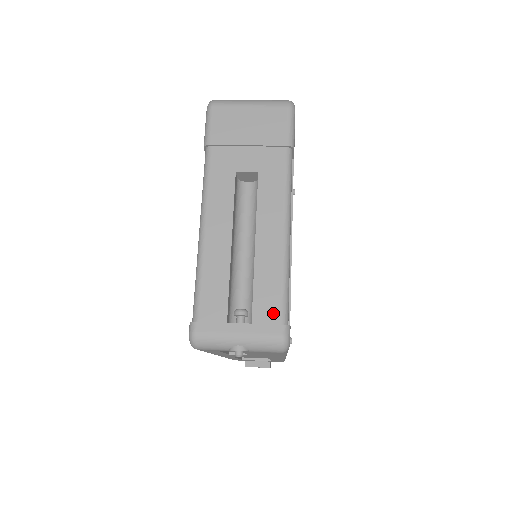
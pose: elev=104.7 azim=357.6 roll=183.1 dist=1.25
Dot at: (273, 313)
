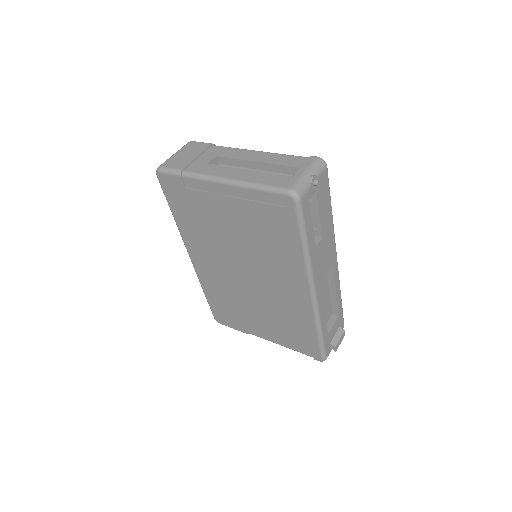
Dot at: (301, 160)
